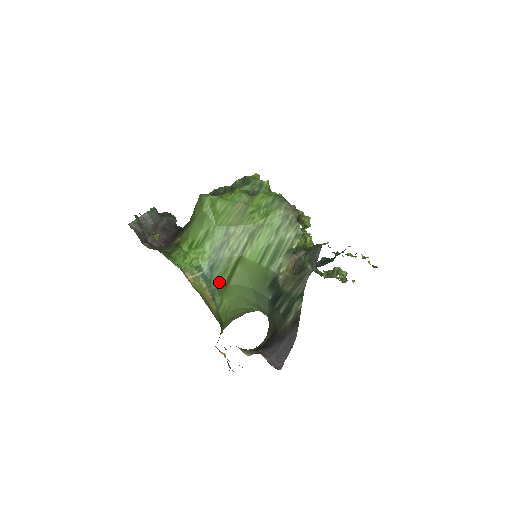
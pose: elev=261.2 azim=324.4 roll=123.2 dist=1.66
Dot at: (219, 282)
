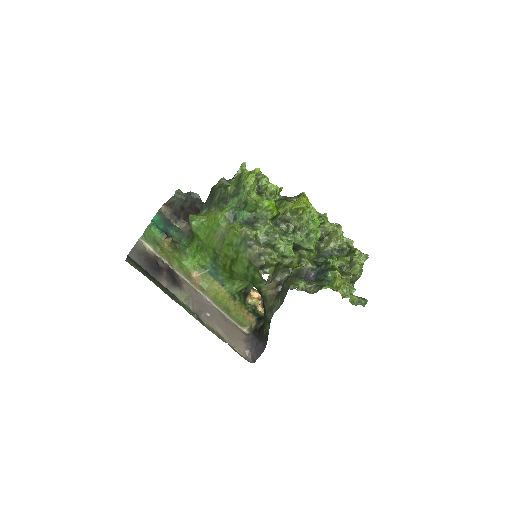
Dot at: (225, 275)
